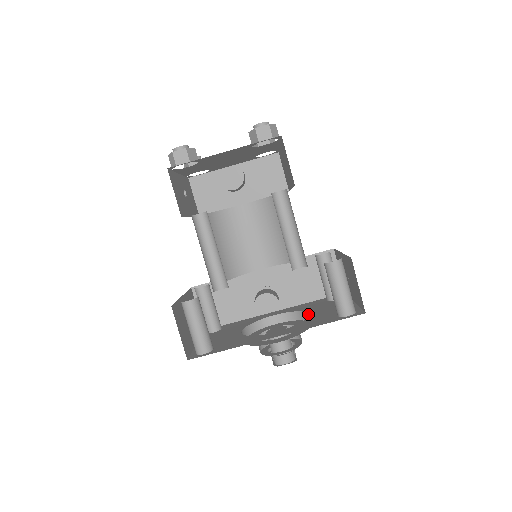
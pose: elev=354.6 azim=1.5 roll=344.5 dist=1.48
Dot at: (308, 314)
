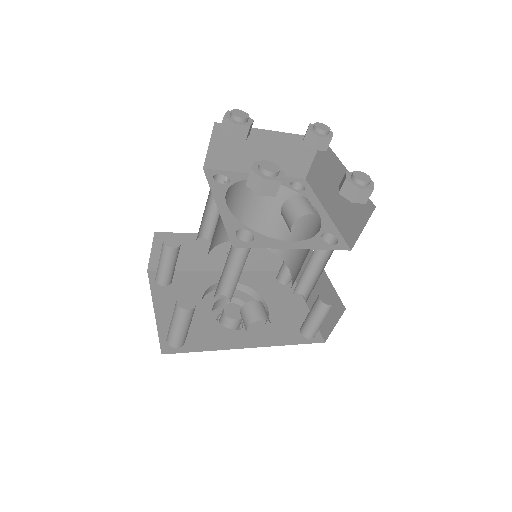
Dot at: (268, 306)
